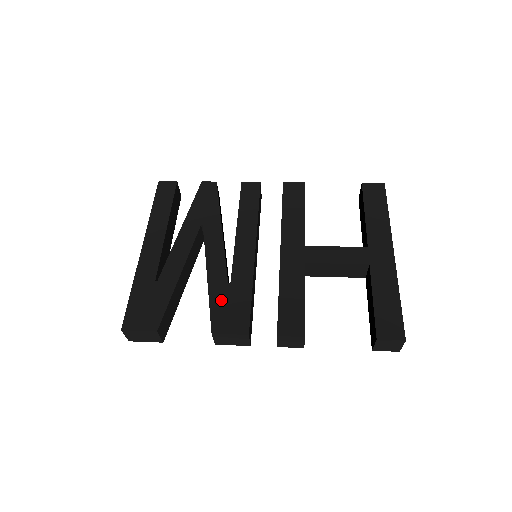
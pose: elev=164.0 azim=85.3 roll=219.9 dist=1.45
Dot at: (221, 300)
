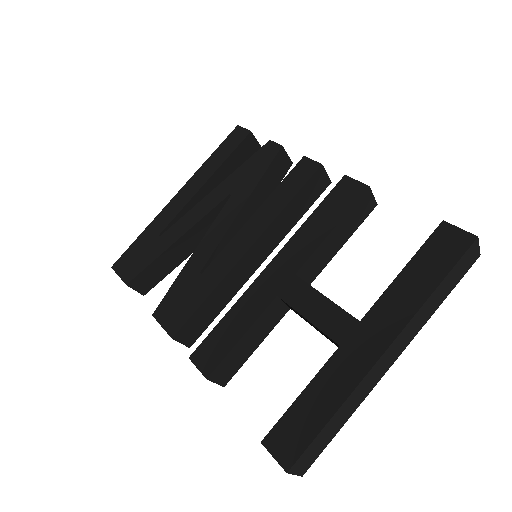
Dot at: (182, 287)
